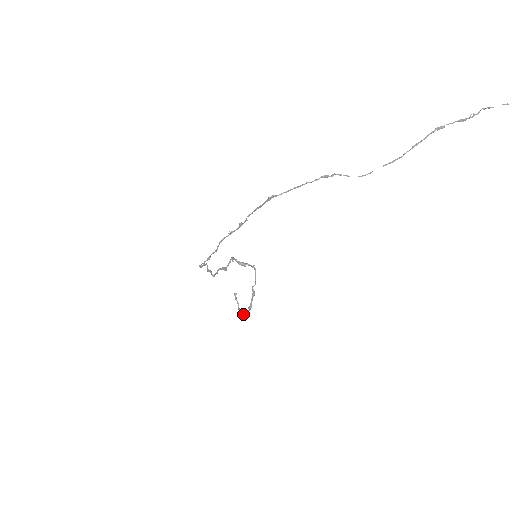
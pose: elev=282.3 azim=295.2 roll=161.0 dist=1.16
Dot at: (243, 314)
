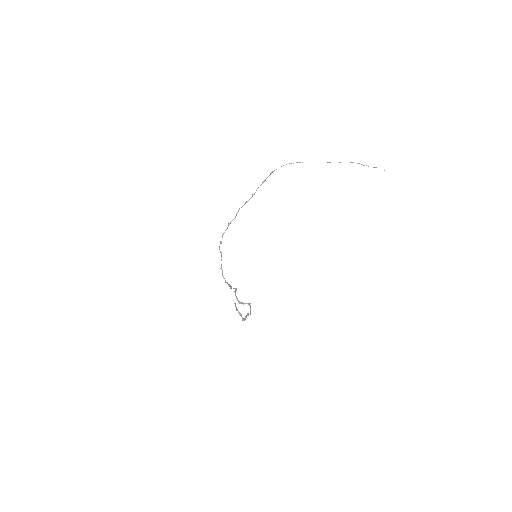
Dot at: (240, 314)
